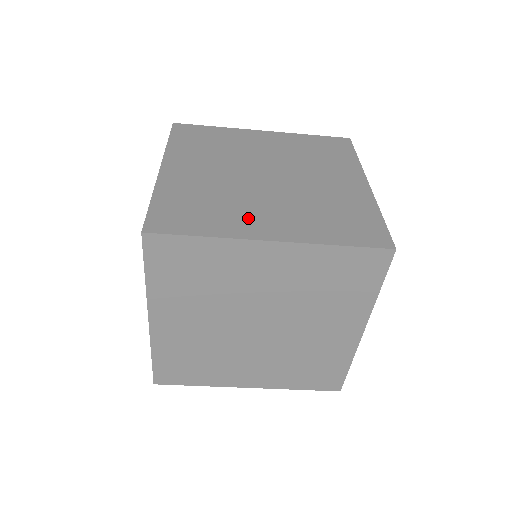
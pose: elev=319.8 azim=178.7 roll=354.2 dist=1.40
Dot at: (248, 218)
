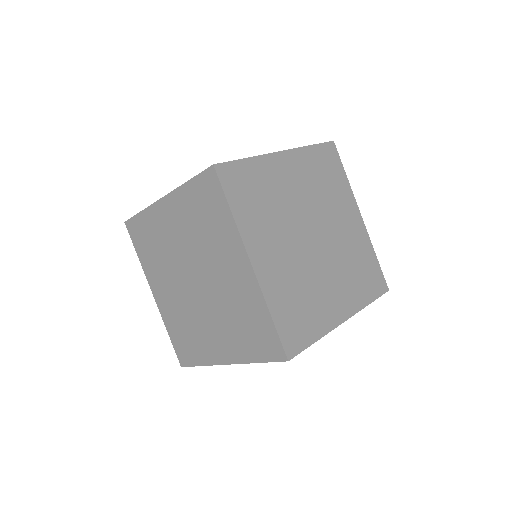
Dot at: occluded
